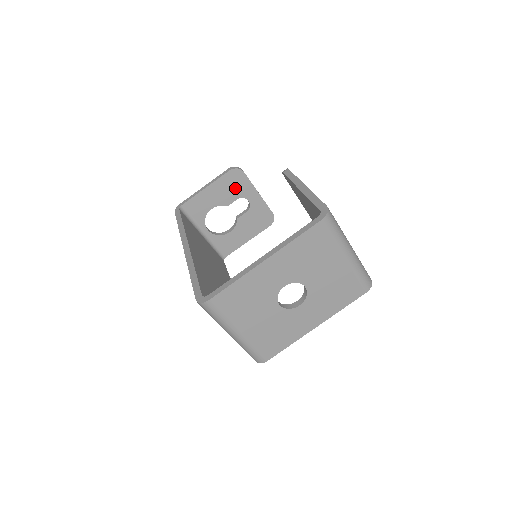
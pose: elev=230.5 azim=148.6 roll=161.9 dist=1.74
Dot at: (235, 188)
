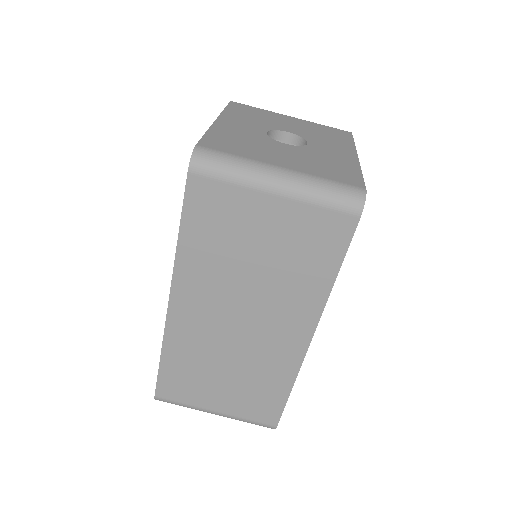
Dot at: occluded
